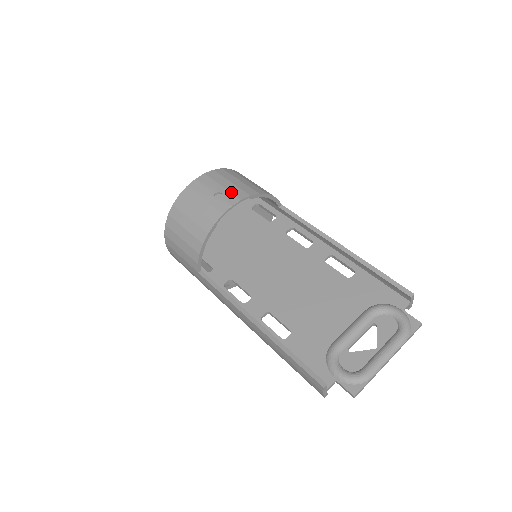
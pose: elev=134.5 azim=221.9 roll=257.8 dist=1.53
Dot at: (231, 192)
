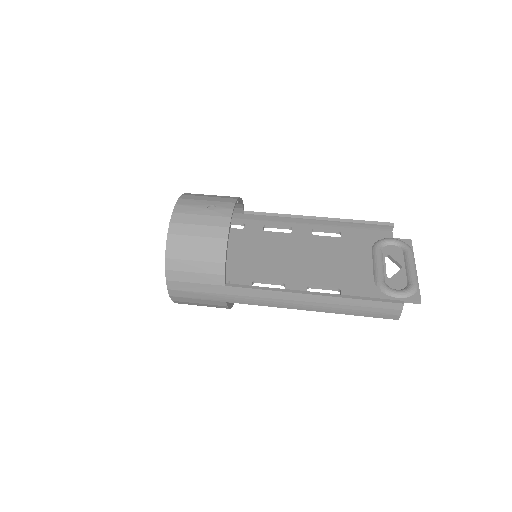
Dot at: (220, 201)
